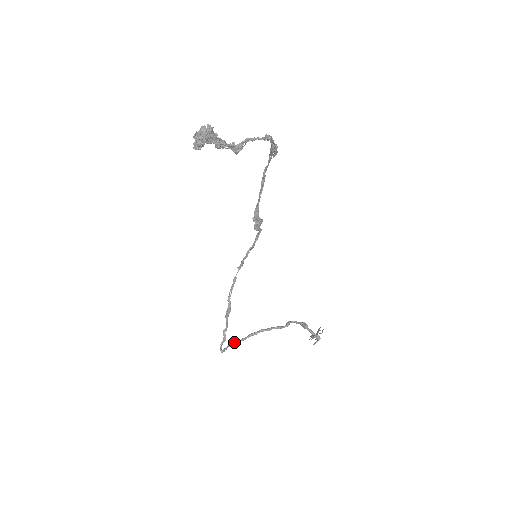
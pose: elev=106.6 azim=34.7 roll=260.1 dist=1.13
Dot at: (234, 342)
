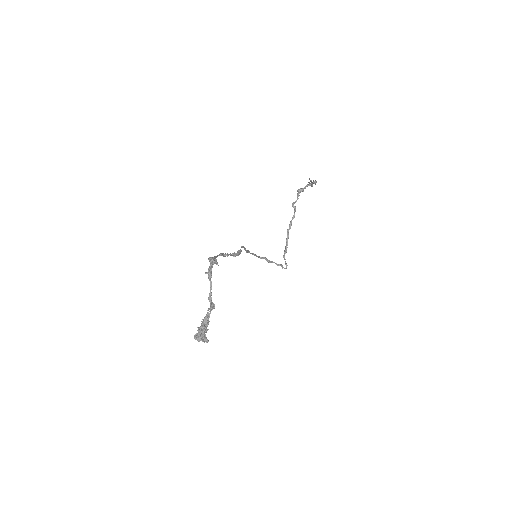
Dot at: occluded
